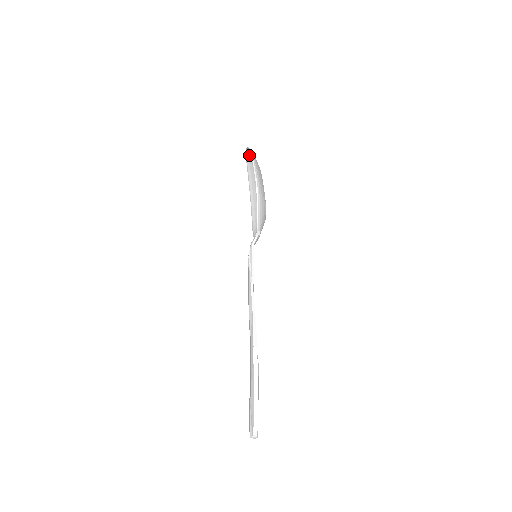
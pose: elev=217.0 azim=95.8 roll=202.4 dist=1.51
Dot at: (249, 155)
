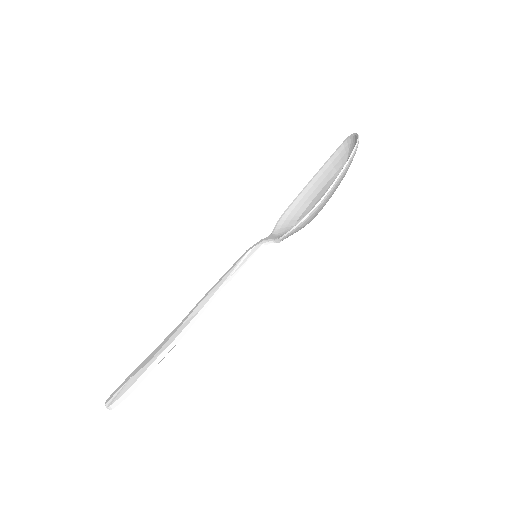
Dot at: (352, 141)
